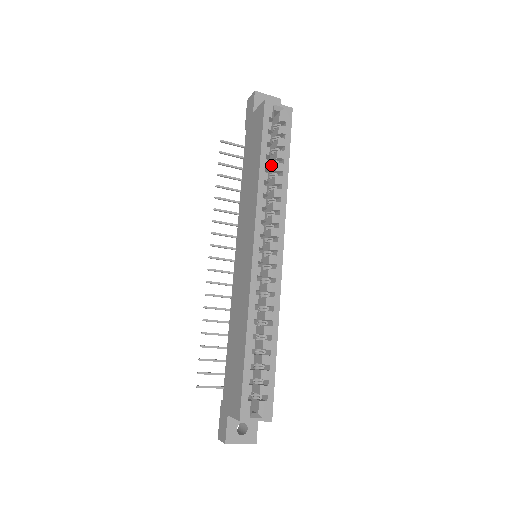
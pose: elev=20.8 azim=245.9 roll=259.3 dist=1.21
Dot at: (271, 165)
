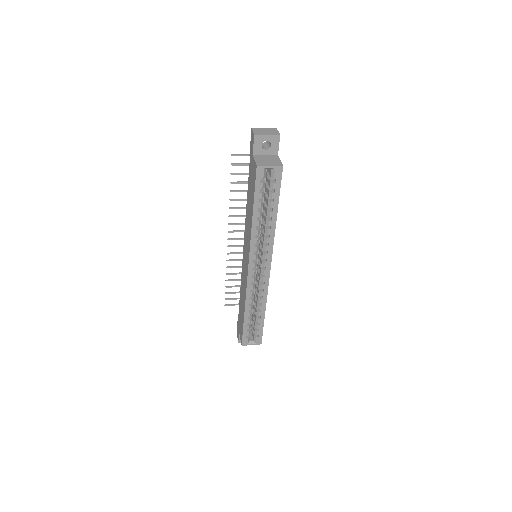
Dot at: (265, 206)
